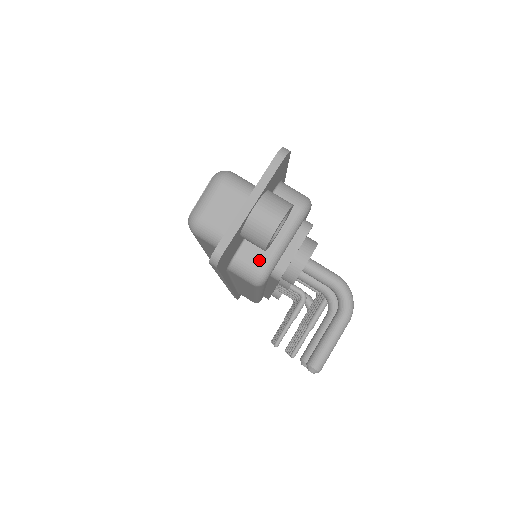
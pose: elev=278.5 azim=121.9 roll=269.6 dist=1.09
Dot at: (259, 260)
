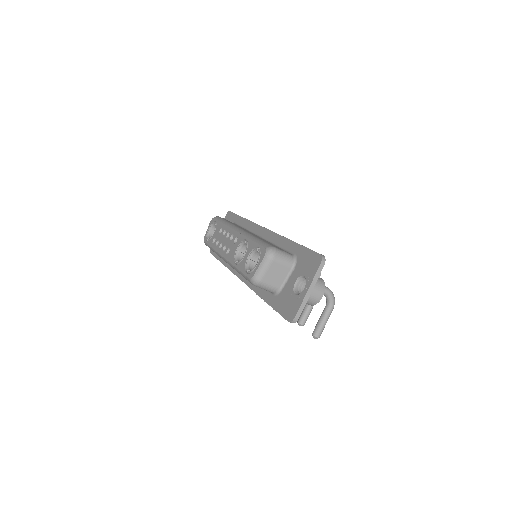
Dot at: occluded
